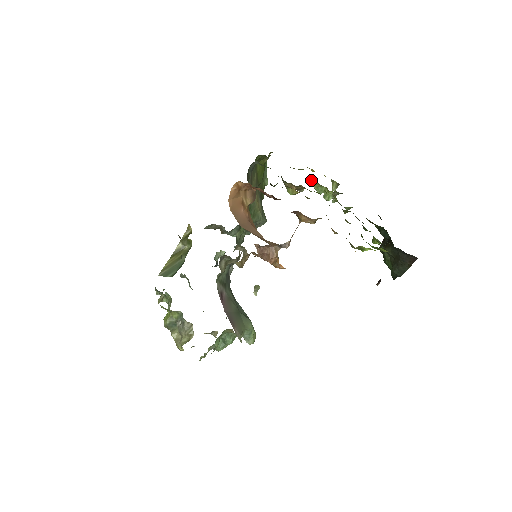
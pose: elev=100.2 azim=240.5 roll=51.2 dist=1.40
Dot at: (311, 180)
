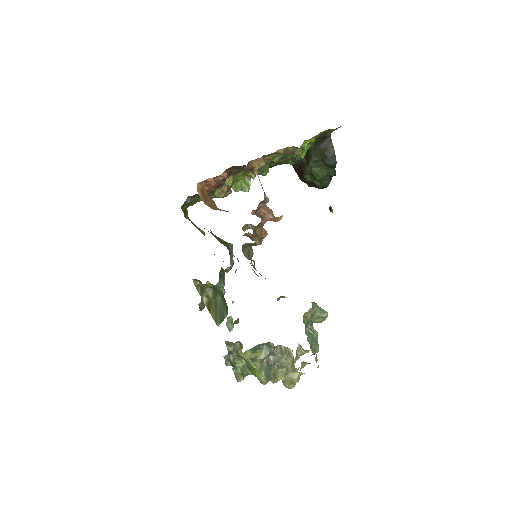
Dot at: occluded
